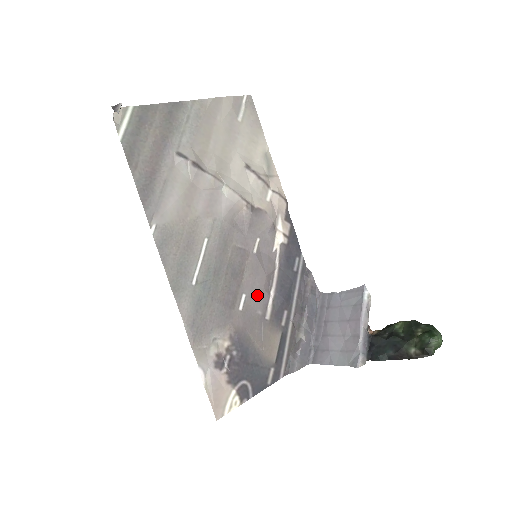
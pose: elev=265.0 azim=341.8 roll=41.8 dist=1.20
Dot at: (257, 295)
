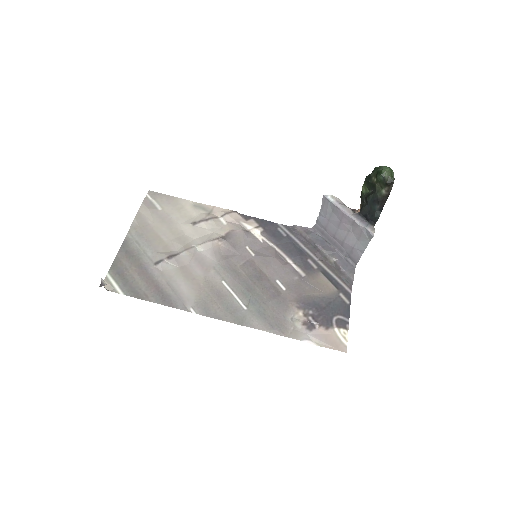
Dot at: (283, 272)
